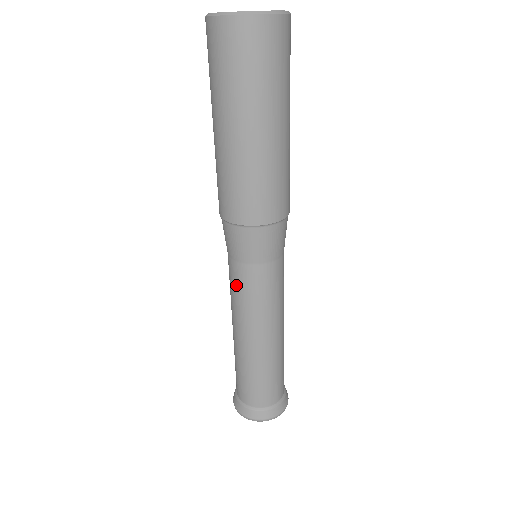
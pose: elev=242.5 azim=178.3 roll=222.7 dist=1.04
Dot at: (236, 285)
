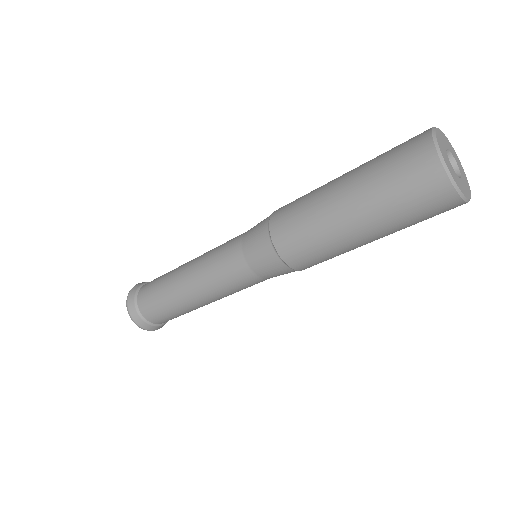
Dot at: (234, 280)
